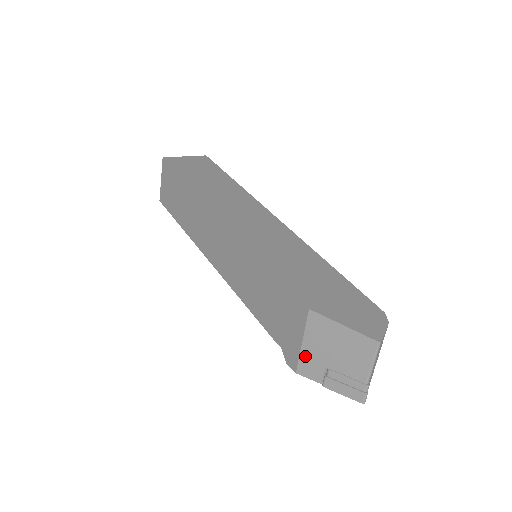
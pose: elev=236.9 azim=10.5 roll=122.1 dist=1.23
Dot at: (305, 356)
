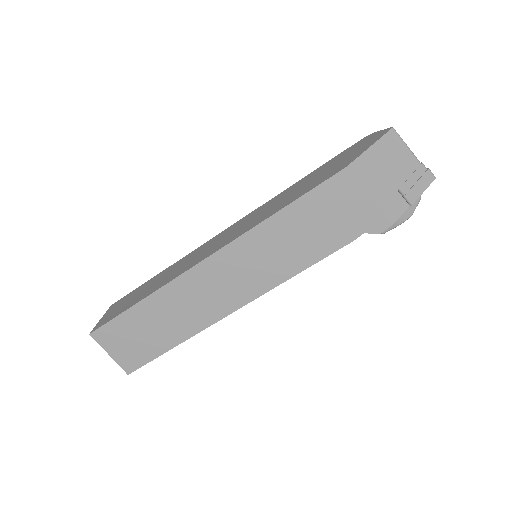
Dot at: (382, 203)
